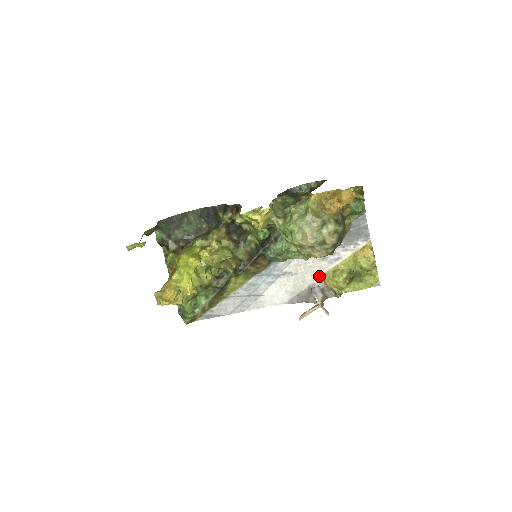
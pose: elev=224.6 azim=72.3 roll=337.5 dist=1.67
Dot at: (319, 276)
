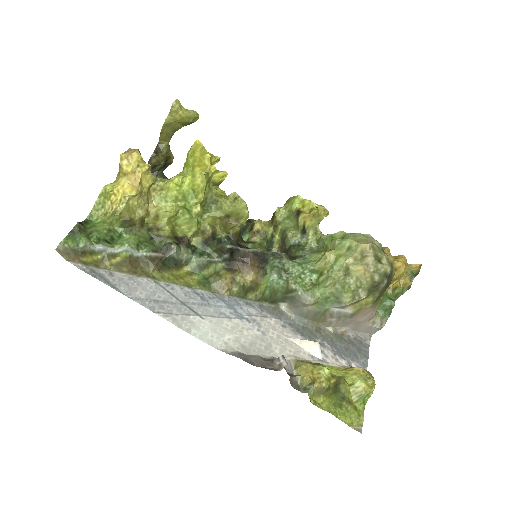
Dot at: (291, 358)
